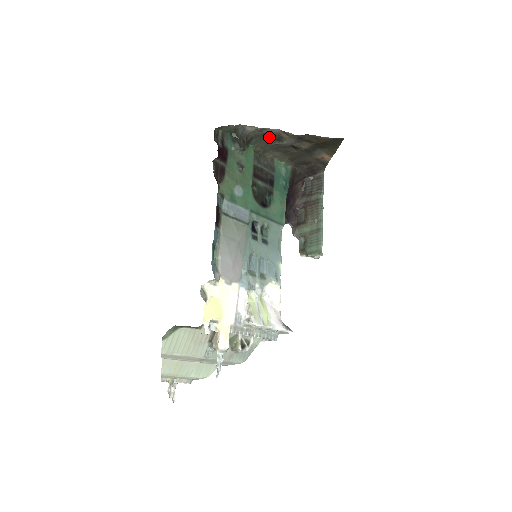
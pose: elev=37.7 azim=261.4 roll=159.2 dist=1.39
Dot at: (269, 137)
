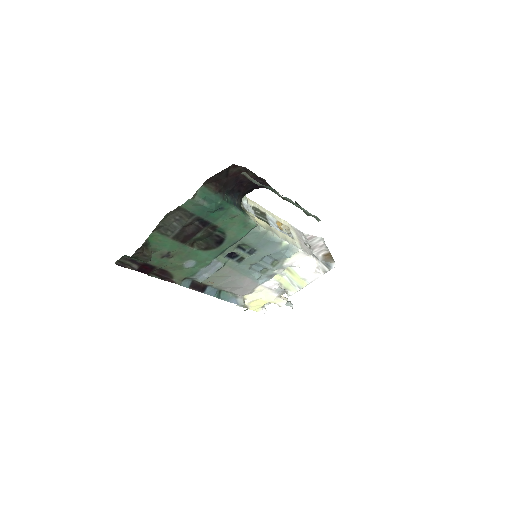
Dot at: occluded
